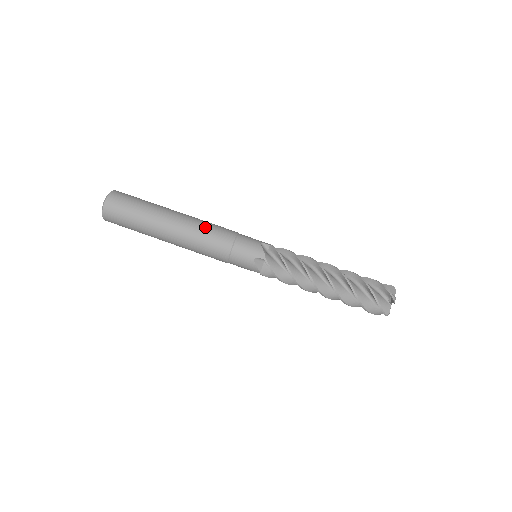
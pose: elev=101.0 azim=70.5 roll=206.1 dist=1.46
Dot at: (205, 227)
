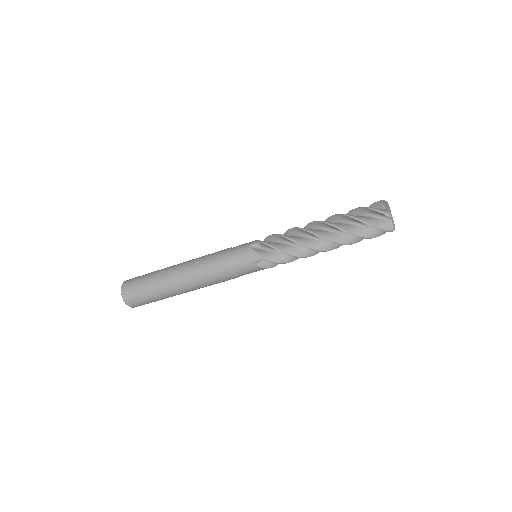
Dot at: (208, 283)
